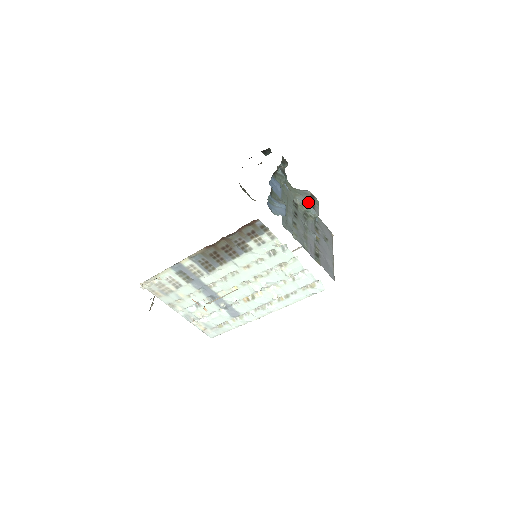
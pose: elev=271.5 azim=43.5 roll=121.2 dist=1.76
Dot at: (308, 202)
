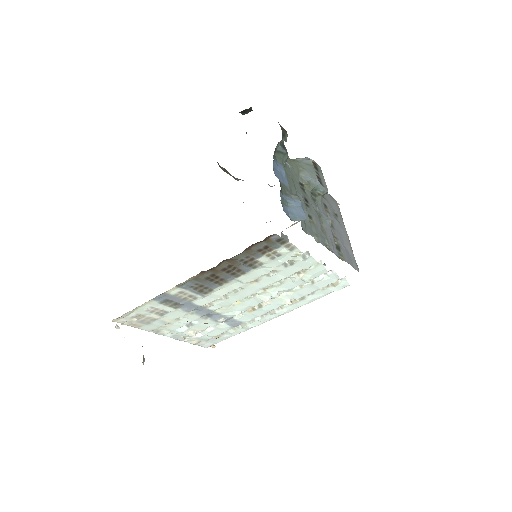
Dot at: (315, 177)
